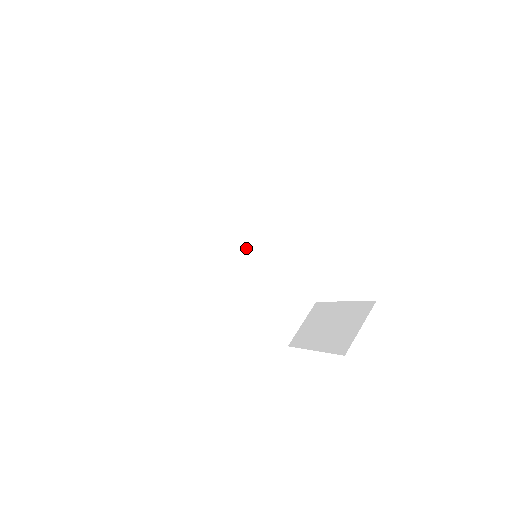
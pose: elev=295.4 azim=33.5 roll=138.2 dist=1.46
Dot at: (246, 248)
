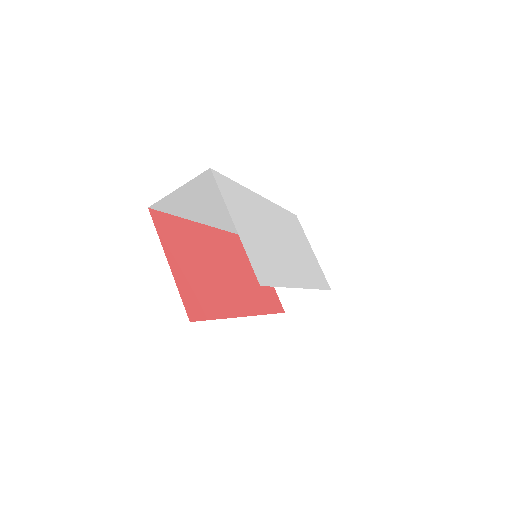
Dot at: occluded
